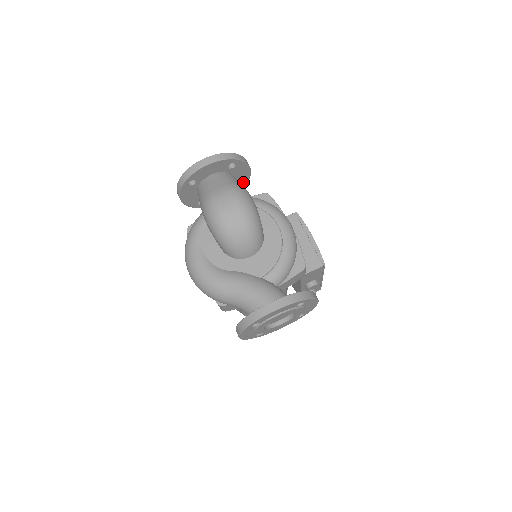
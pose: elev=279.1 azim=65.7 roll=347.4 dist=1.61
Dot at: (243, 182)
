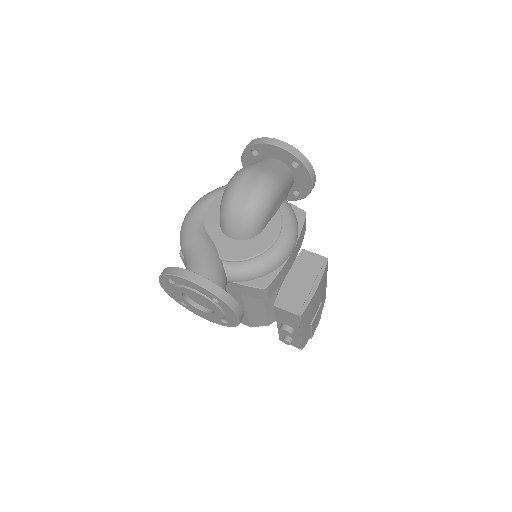
Dot at: (303, 192)
